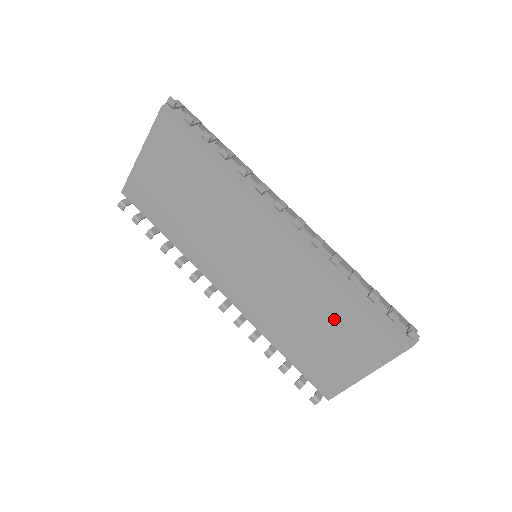
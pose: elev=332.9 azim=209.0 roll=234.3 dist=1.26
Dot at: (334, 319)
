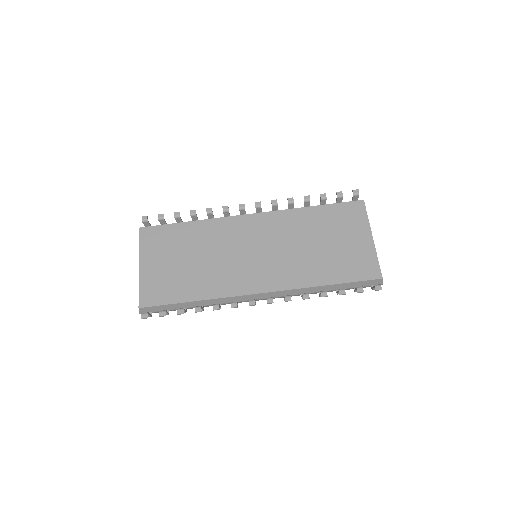
Dot at: (324, 228)
